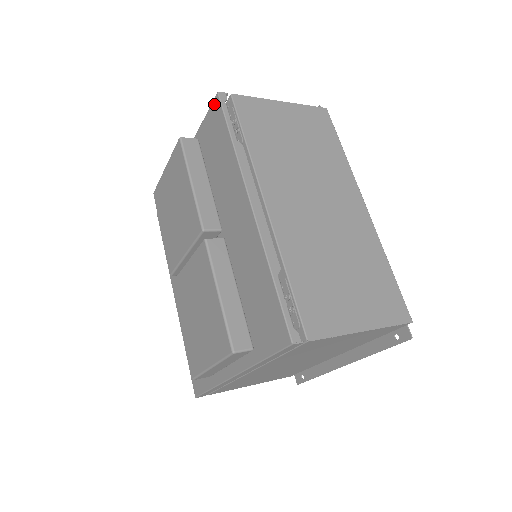
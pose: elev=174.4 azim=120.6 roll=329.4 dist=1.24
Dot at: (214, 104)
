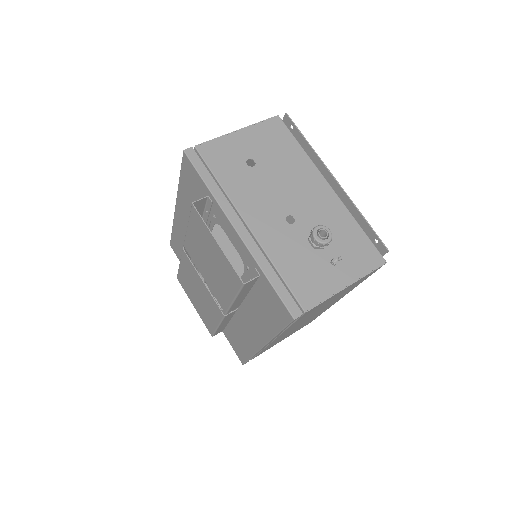
Dot at: (286, 312)
